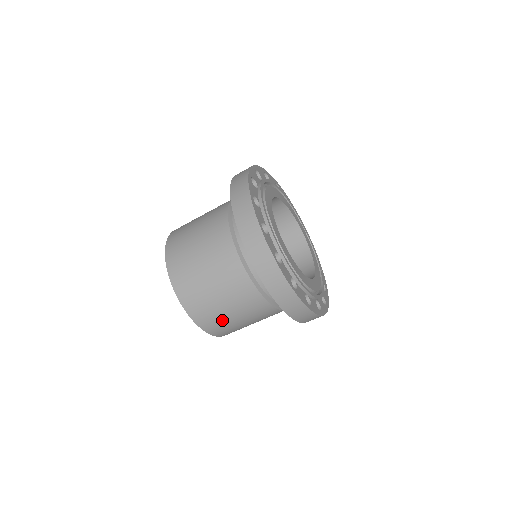
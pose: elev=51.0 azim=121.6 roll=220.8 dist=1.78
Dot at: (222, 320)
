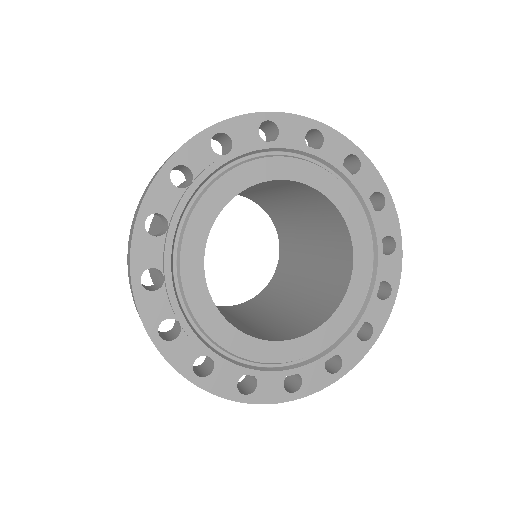
Dot at: occluded
